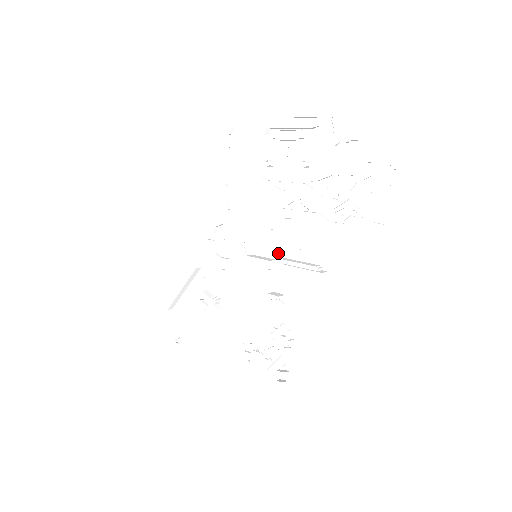
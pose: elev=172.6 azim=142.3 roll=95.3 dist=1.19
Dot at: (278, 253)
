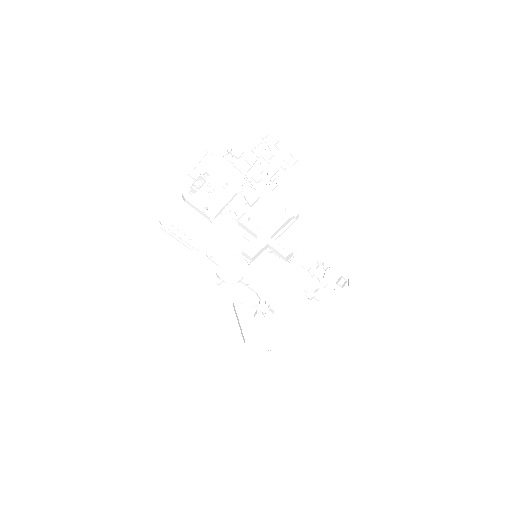
Dot at: (264, 240)
